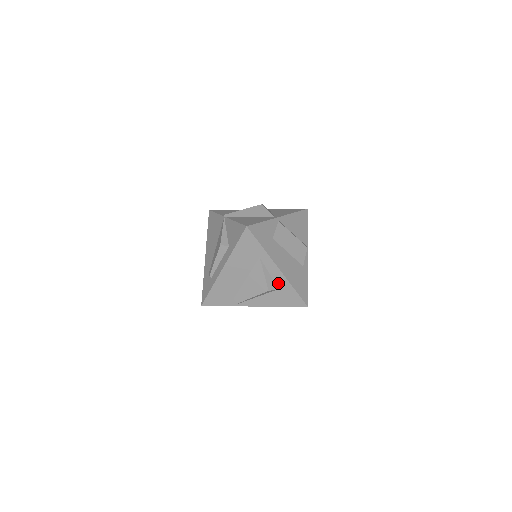
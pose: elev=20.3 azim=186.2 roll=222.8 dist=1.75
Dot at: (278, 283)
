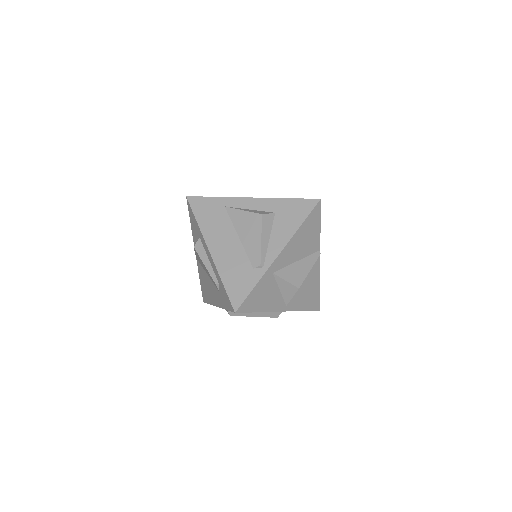
Dot at: (267, 209)
